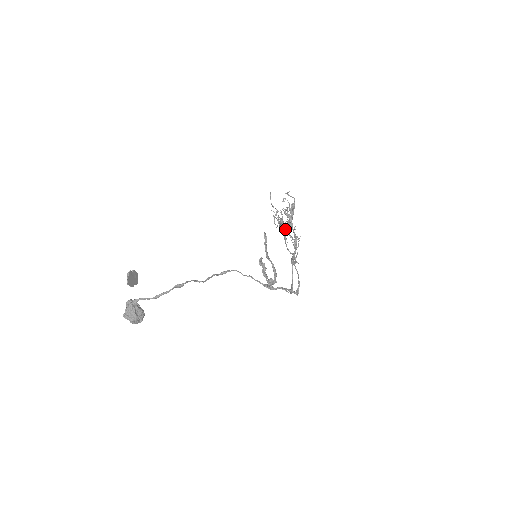
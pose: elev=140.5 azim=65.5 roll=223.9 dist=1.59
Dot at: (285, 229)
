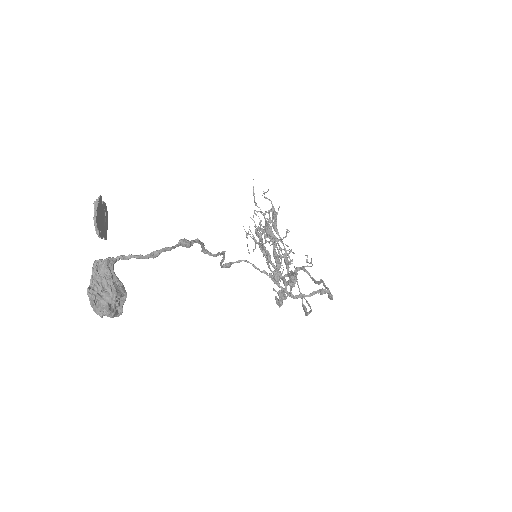
Dot at: occluded
